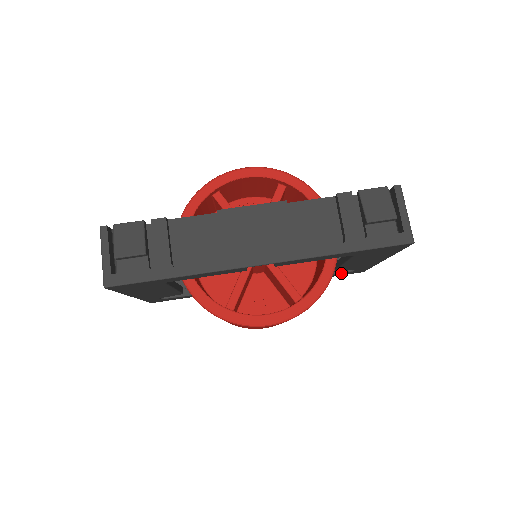
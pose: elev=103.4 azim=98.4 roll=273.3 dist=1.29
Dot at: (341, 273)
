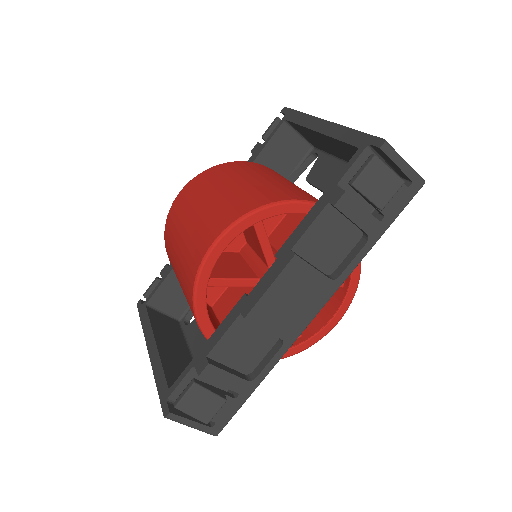
Dot at: occluded
